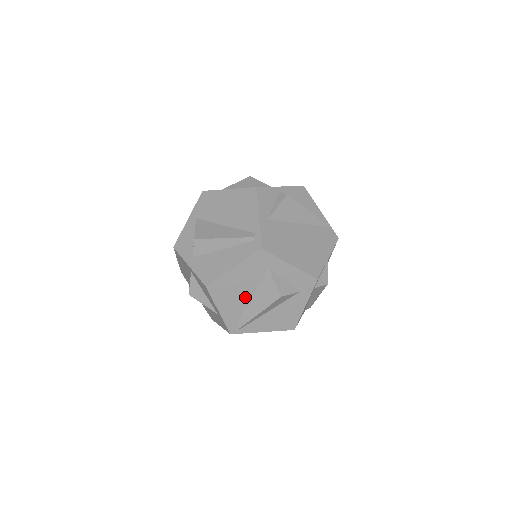
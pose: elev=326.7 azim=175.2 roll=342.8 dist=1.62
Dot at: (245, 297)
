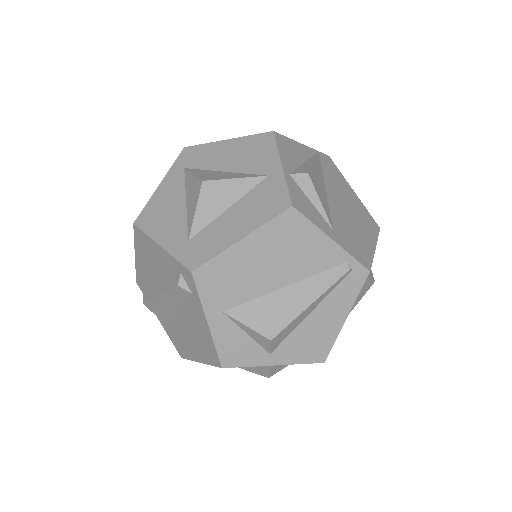
Dot at: occluded
